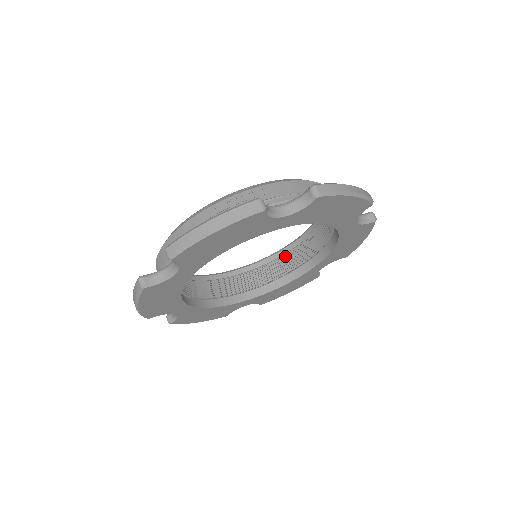
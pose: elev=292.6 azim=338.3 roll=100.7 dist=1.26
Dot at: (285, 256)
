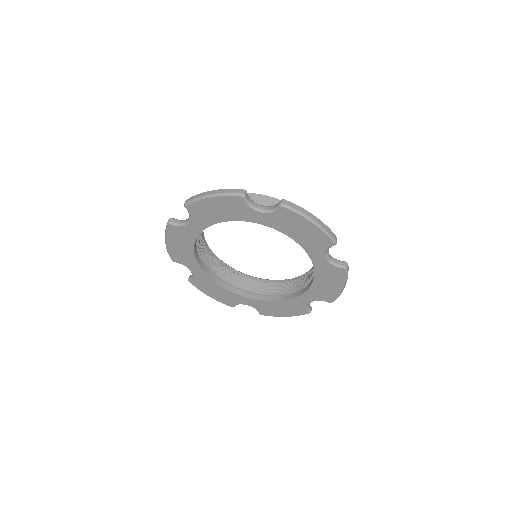
Dot at: (290, 282)
